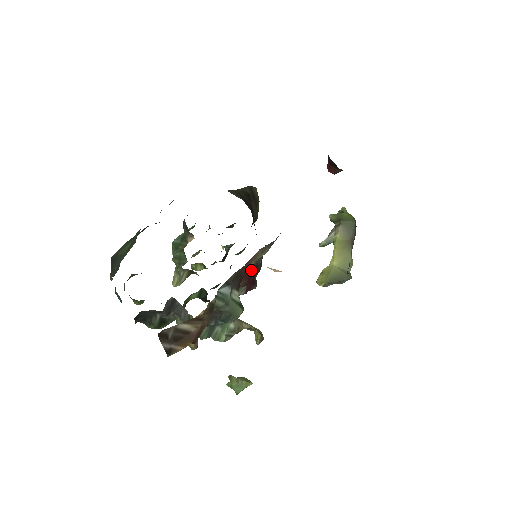
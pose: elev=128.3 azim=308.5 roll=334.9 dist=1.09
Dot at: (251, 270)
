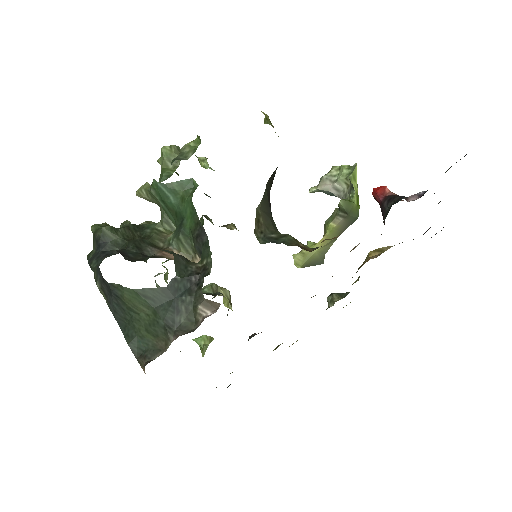
Dot at: occluded
